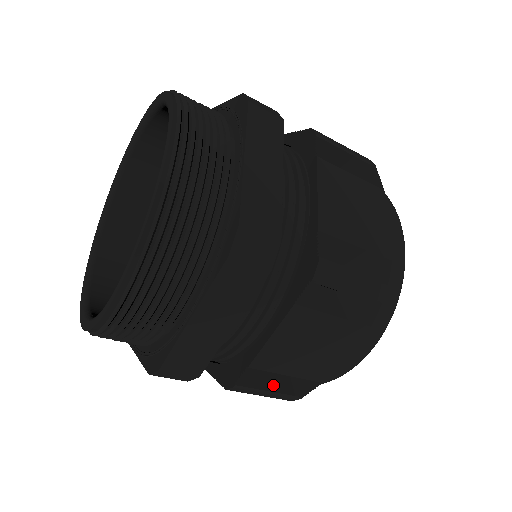
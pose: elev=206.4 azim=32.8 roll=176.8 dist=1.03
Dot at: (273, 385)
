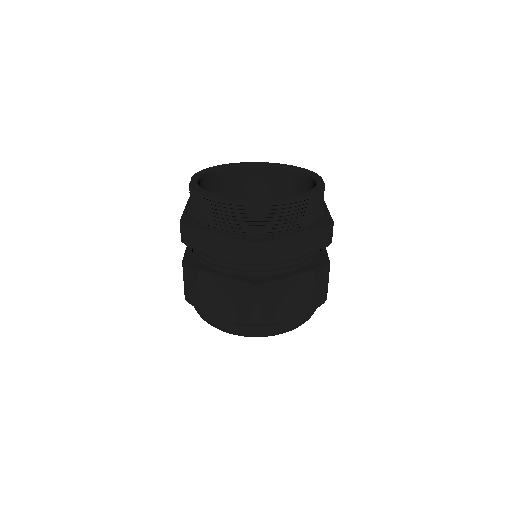
Dot at: (266, 303)
